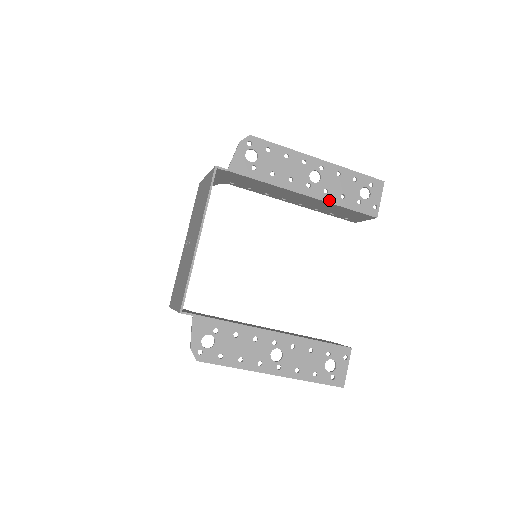
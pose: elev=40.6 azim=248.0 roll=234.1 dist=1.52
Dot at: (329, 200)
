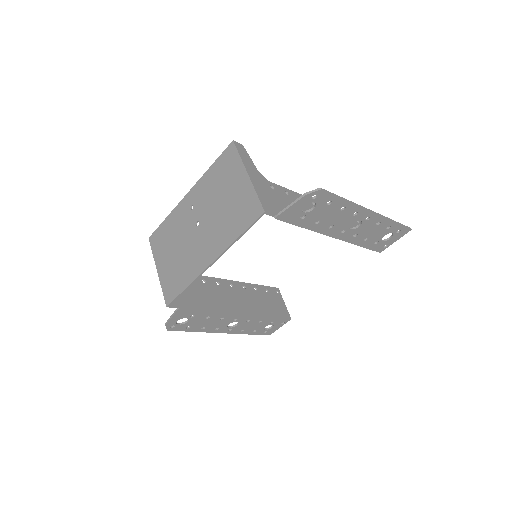
Dot at: (352, 241)
